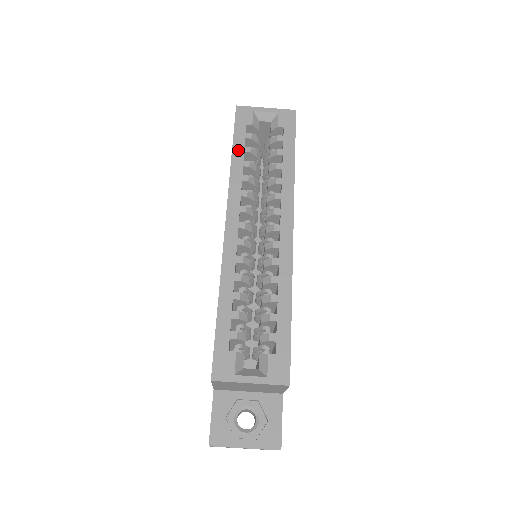
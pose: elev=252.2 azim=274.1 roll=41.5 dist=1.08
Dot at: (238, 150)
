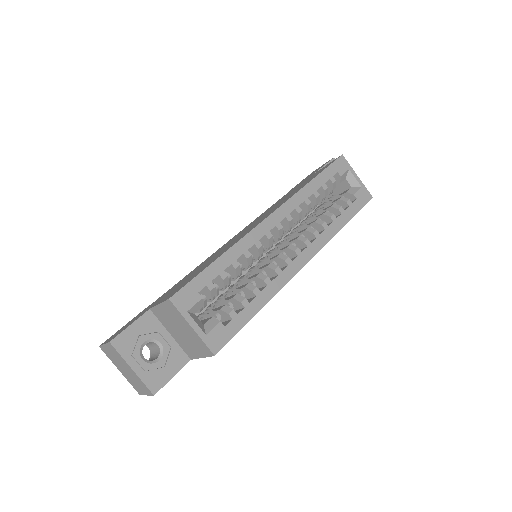
Dot at: (319, 181)
